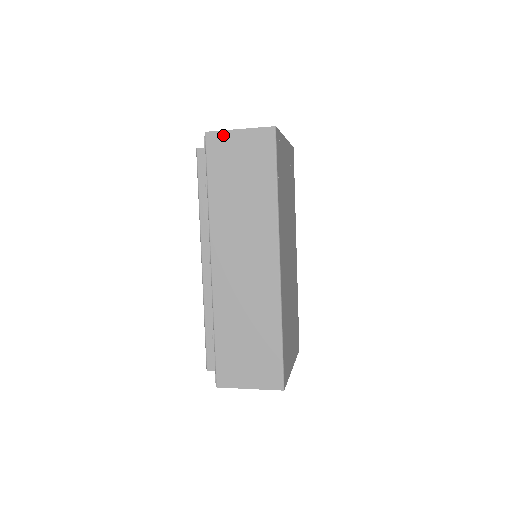
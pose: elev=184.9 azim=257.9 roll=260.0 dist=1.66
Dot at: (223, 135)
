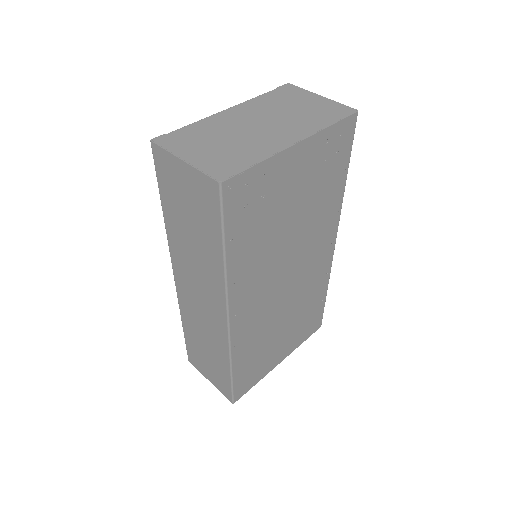
Dot at: (167, 157)
